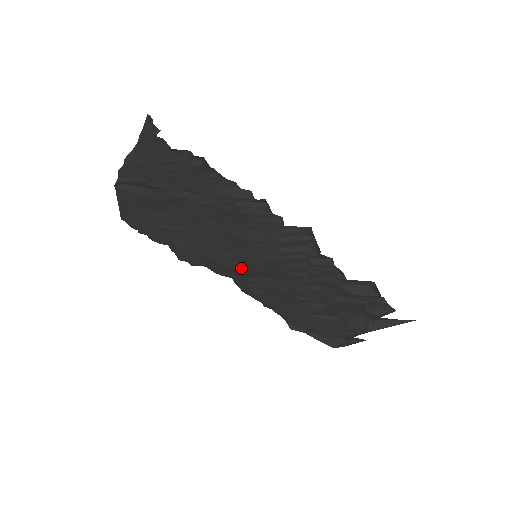
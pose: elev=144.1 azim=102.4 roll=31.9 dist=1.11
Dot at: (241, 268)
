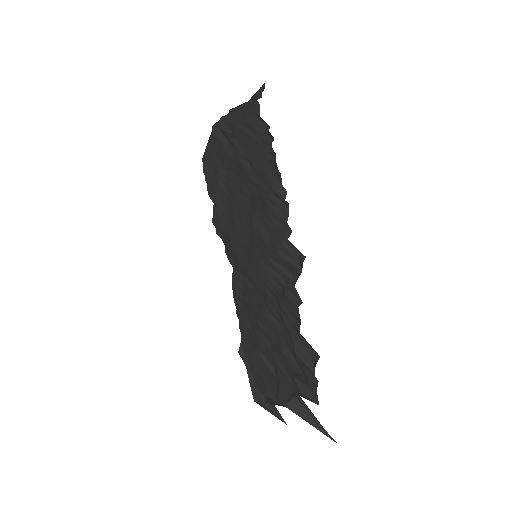
Dot at: (241, 259)
